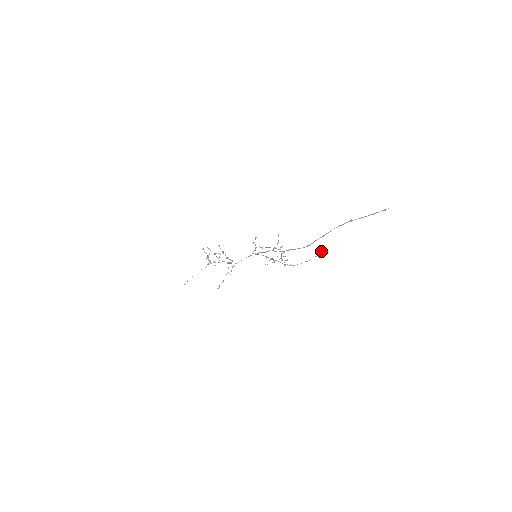
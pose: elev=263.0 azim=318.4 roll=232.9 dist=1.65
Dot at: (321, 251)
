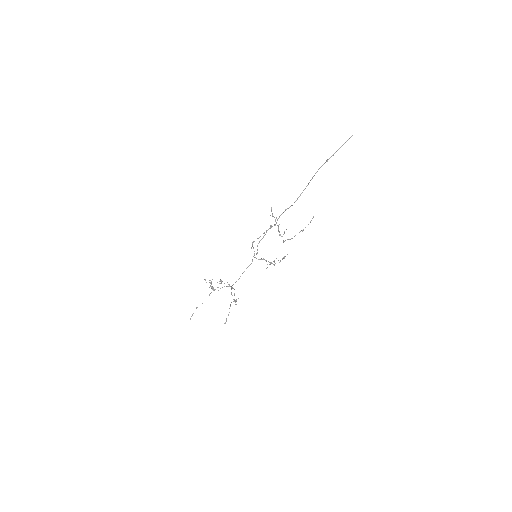
Dot at: occluded
